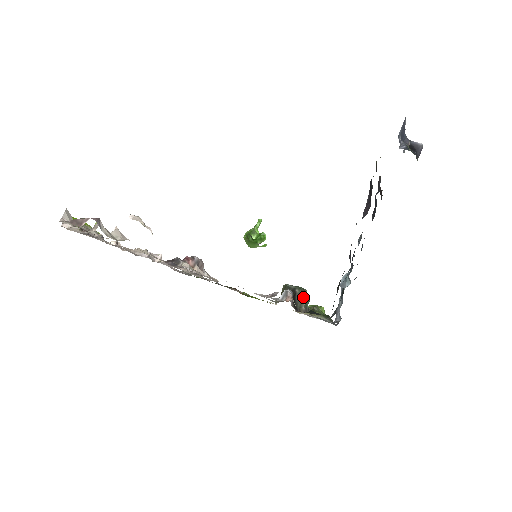
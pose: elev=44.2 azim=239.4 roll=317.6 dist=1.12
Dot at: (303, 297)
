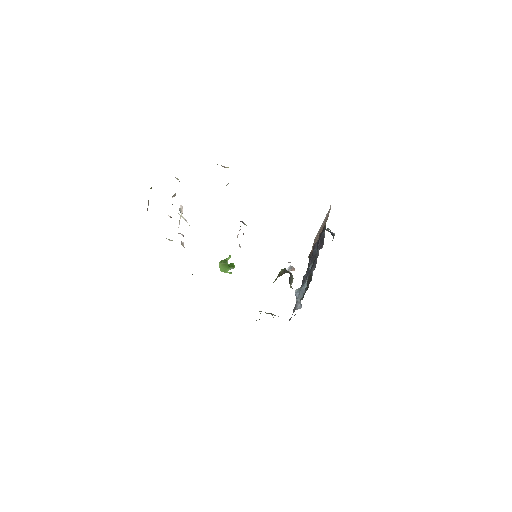
Dot at: (293, 278)
